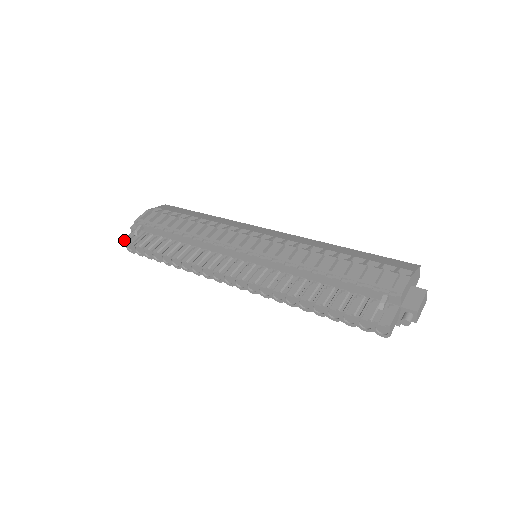
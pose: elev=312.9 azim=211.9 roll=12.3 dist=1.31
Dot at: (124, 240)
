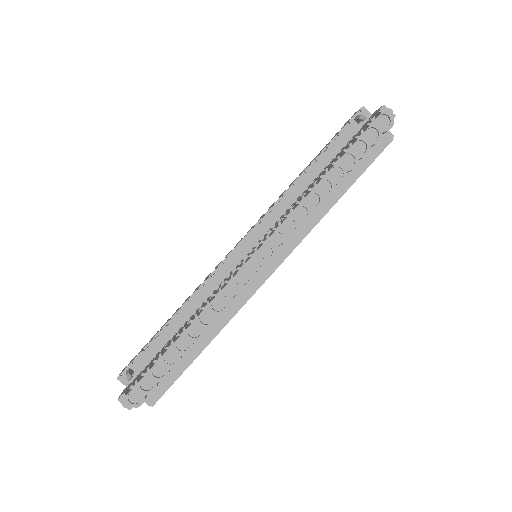
Dot at: (121, 396)
